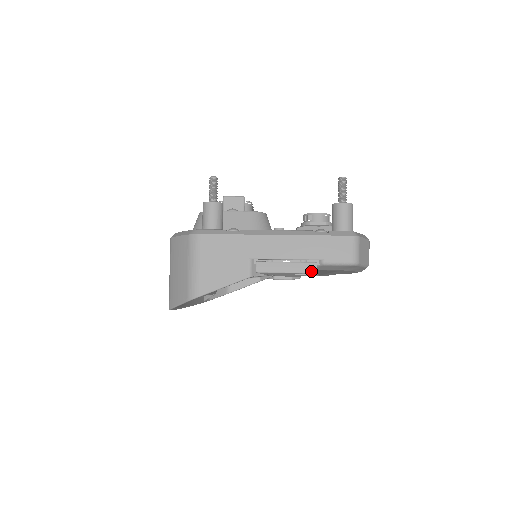
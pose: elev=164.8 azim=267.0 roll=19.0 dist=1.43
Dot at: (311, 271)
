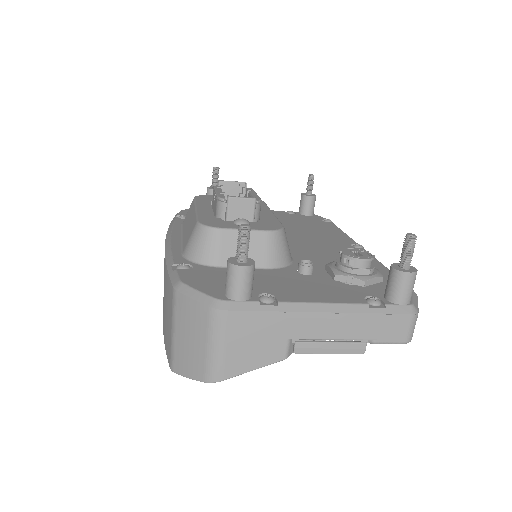
Dot at: (358, 352)
